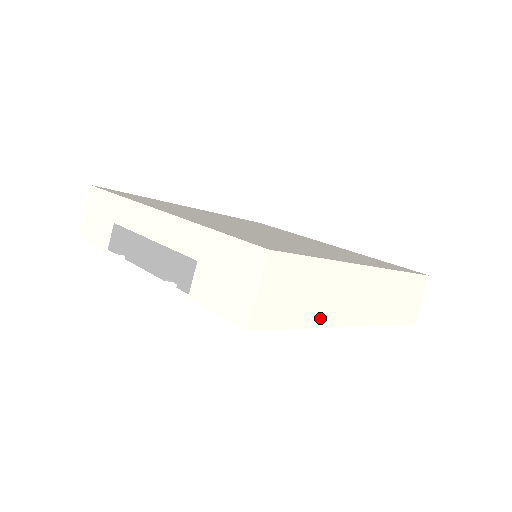
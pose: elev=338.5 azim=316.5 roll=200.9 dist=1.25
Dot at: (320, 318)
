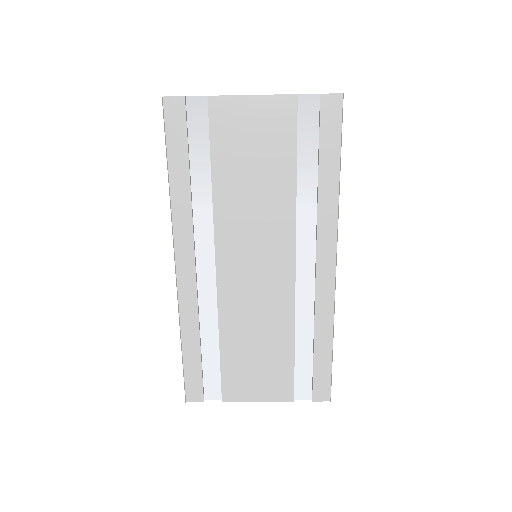
Dot at: occluded
